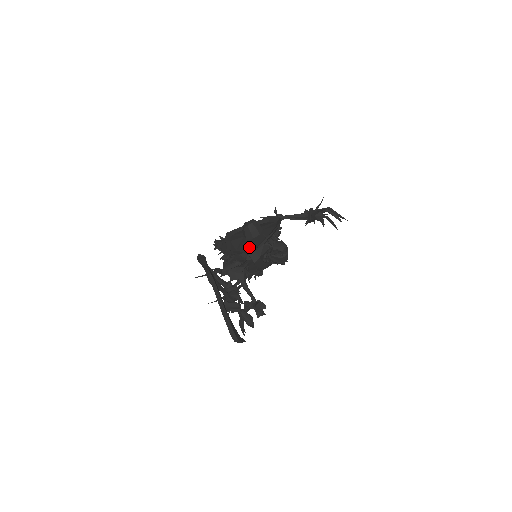
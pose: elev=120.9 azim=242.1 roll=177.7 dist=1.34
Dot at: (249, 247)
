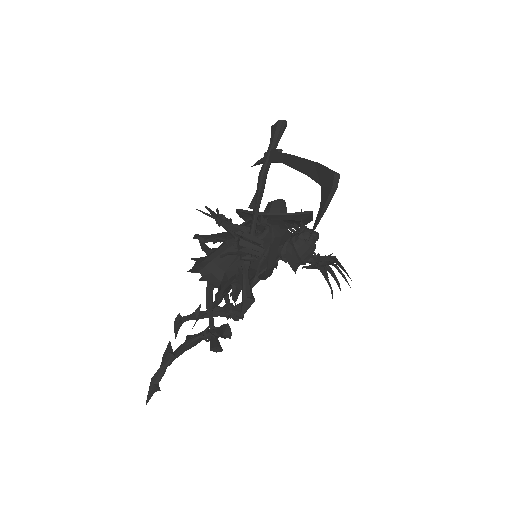
Dot at: occluded
